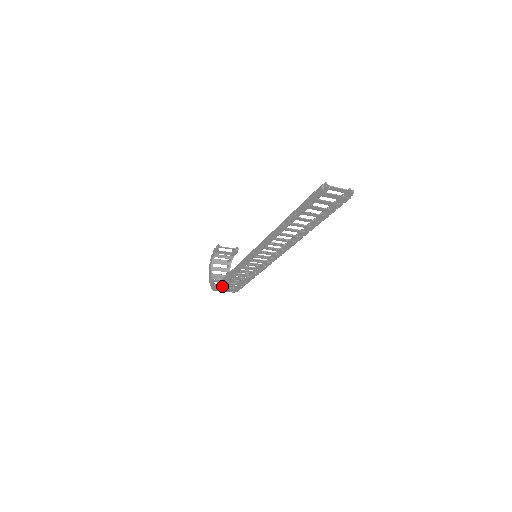
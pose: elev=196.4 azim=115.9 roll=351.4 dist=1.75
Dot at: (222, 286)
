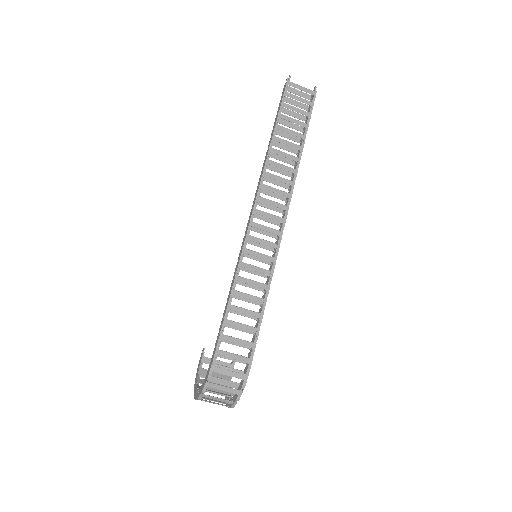
Dot at: (219, 343)
